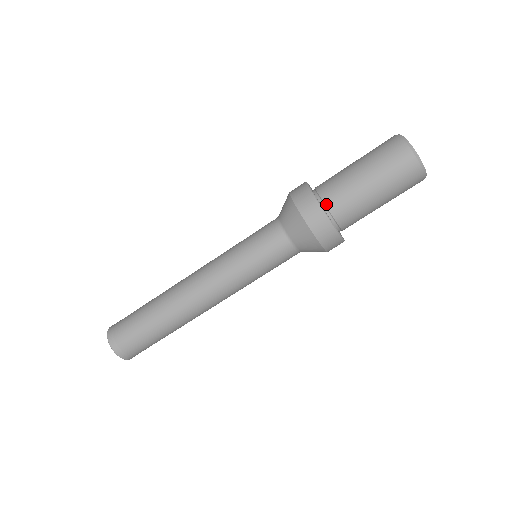
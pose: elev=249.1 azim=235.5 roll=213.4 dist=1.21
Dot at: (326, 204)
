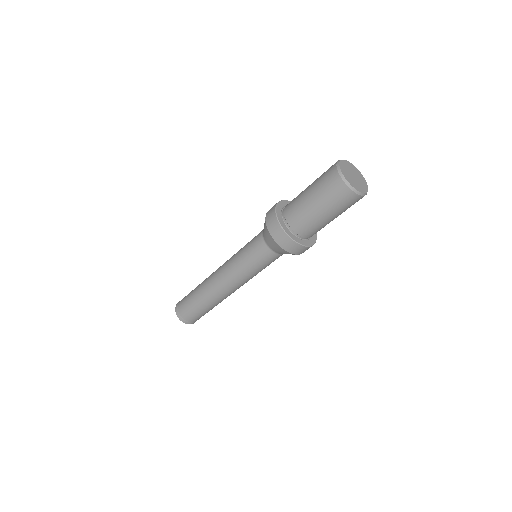
Dot at: (299, 235)
